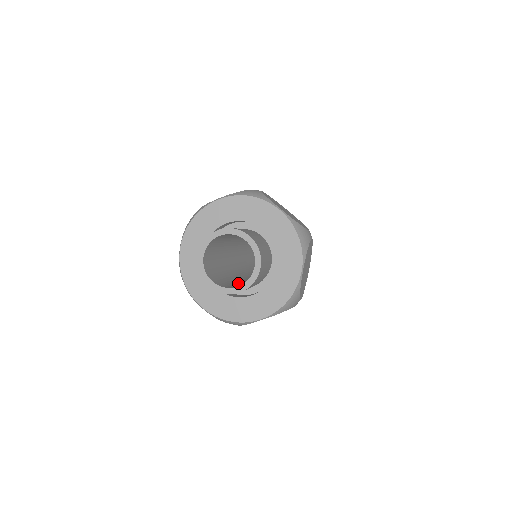
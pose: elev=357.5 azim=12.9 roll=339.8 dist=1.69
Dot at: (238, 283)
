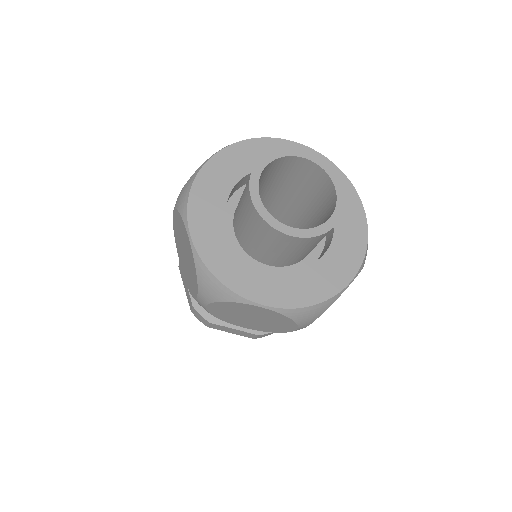
Dot at: occluded
